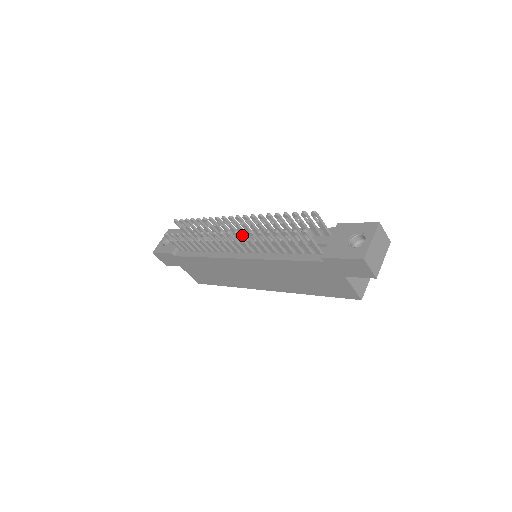
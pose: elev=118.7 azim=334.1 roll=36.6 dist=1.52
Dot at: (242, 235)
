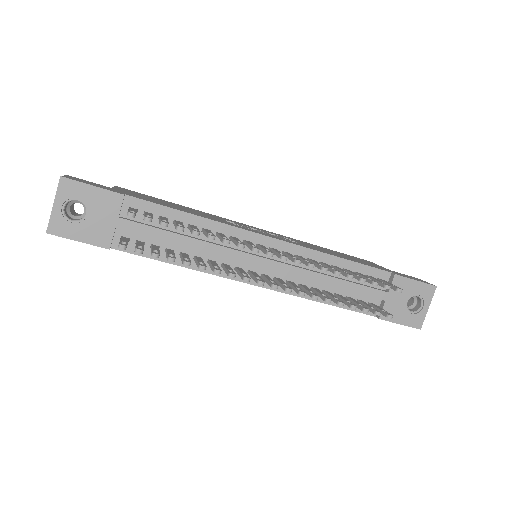
Dot at: (298, 294)
